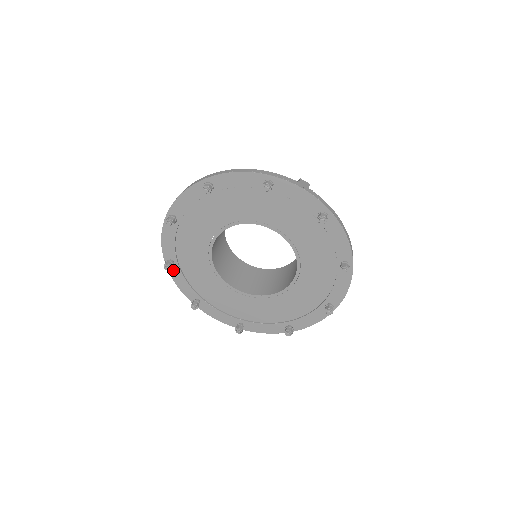
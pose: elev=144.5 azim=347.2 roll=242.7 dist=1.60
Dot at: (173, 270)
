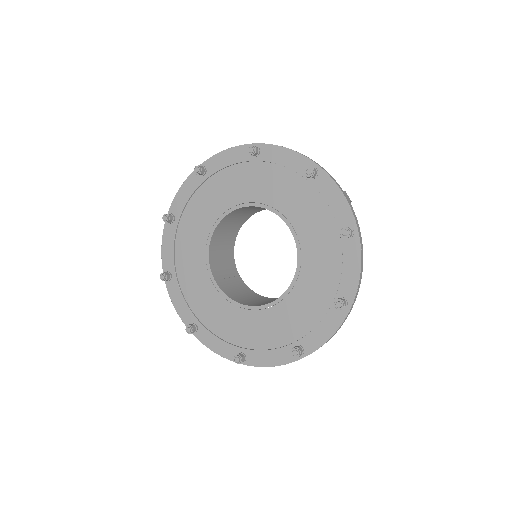
Dot at: (169, 229)
